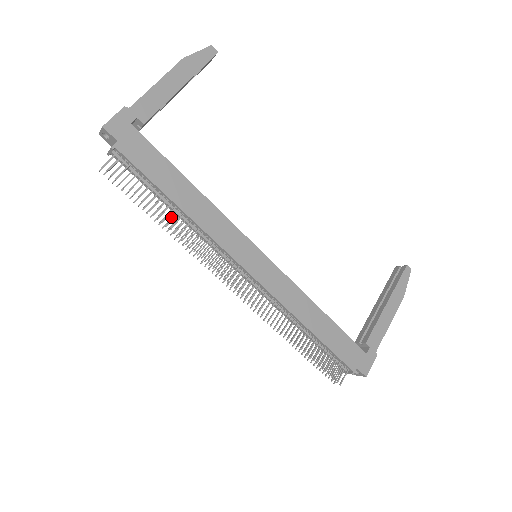
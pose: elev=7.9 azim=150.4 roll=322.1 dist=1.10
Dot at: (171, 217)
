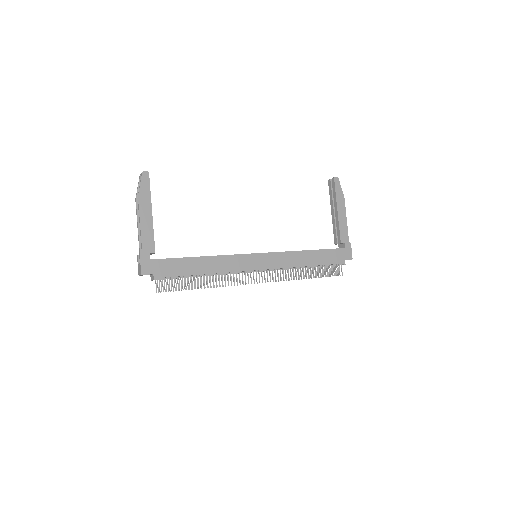
Dot at: (204, 279)
